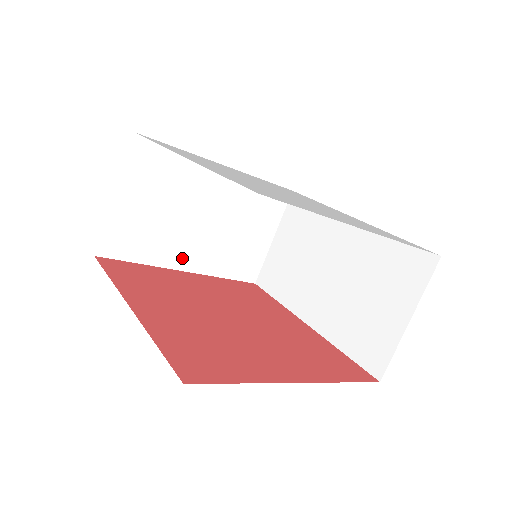
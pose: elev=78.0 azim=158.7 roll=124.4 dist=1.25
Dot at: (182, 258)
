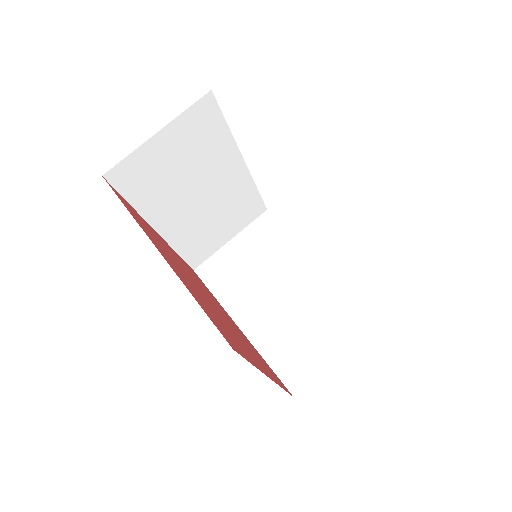
Dot at: (244, 314)
